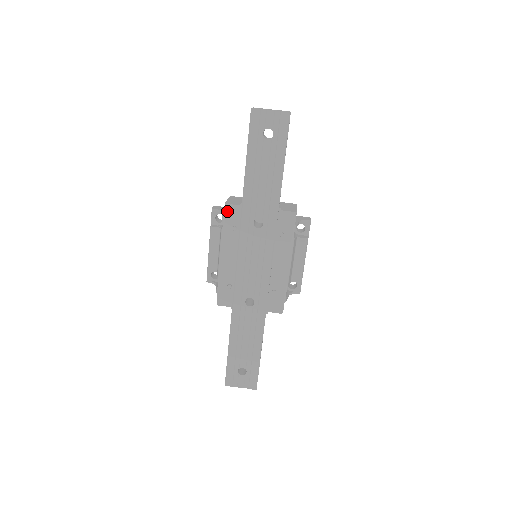
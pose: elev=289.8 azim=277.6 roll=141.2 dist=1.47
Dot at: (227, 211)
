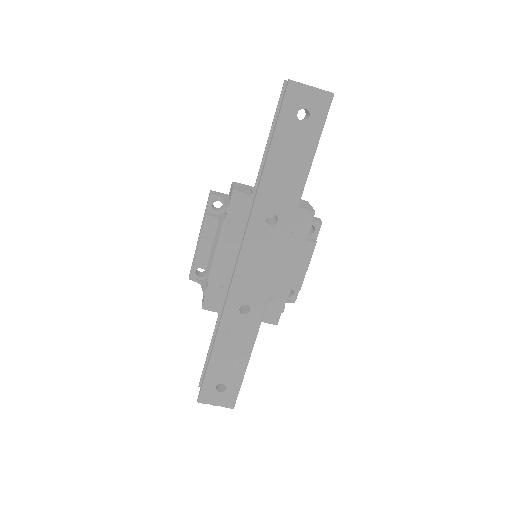
Dot at: (235, 200)
